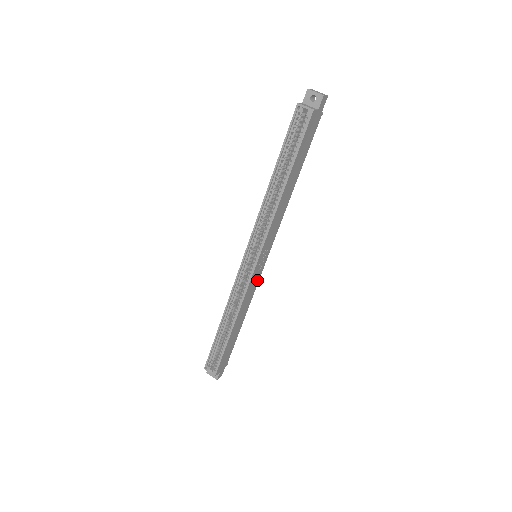
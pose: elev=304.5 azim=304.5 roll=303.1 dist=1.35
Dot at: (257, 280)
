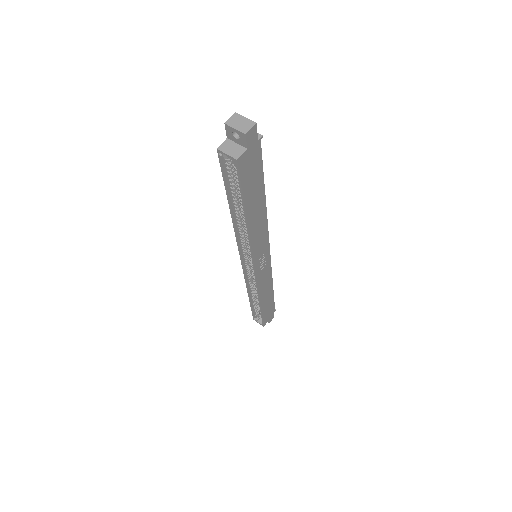
Dot at: (268, 269)
